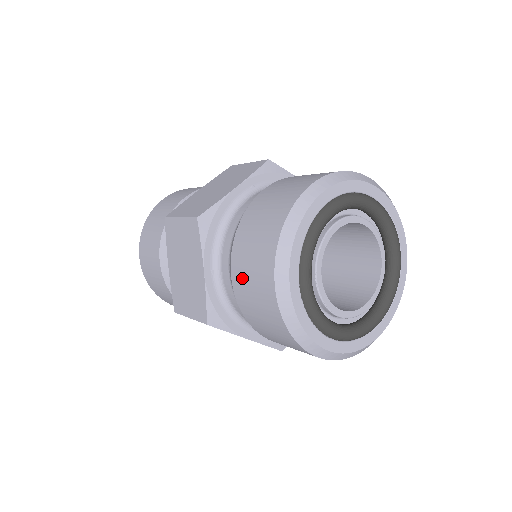
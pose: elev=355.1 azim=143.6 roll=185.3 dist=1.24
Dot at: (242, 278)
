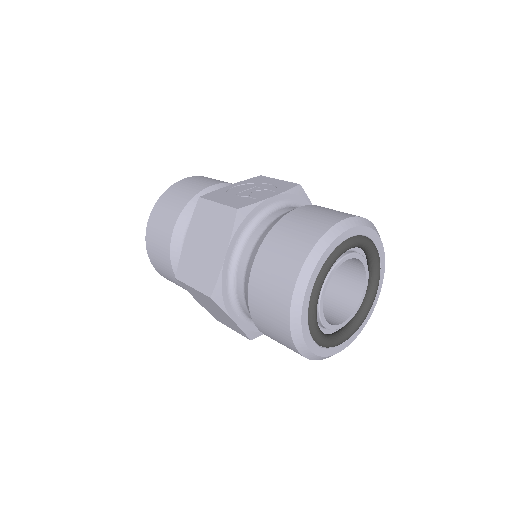
Dot at: (269, 336)
